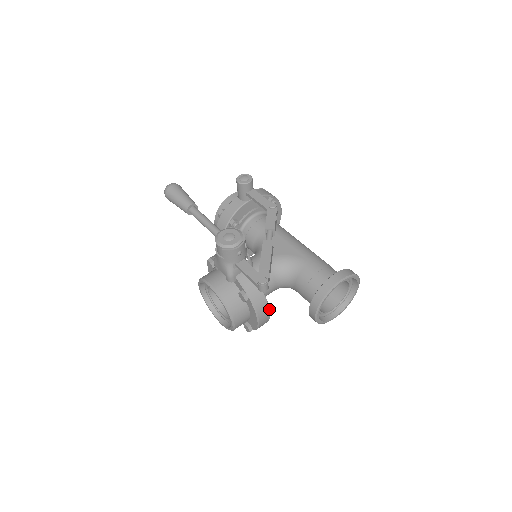
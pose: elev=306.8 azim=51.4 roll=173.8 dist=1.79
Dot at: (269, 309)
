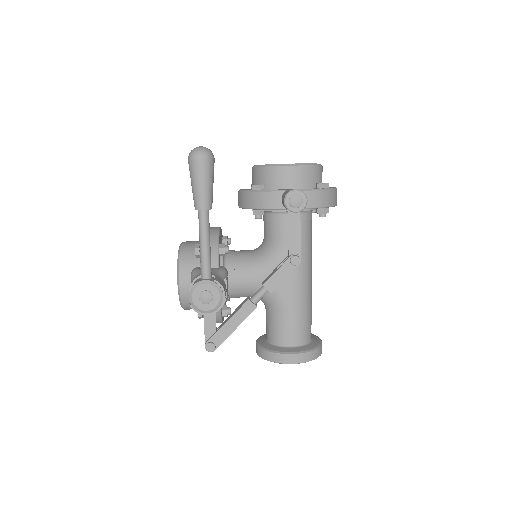
Dot at: occluded
